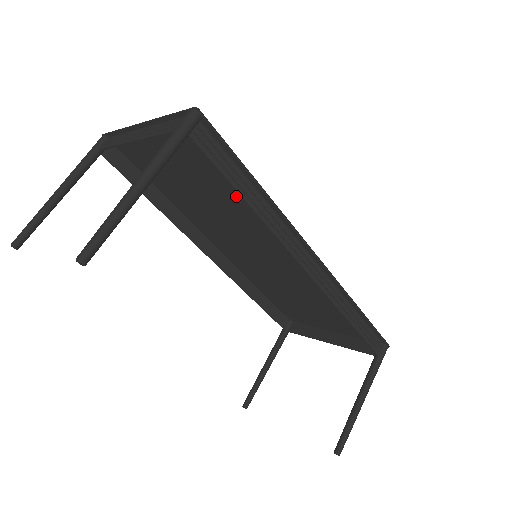
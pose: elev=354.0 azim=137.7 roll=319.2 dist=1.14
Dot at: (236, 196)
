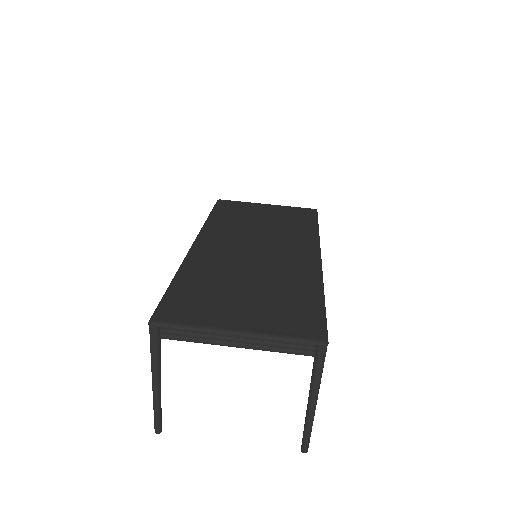
Dot at: (287, 289)
